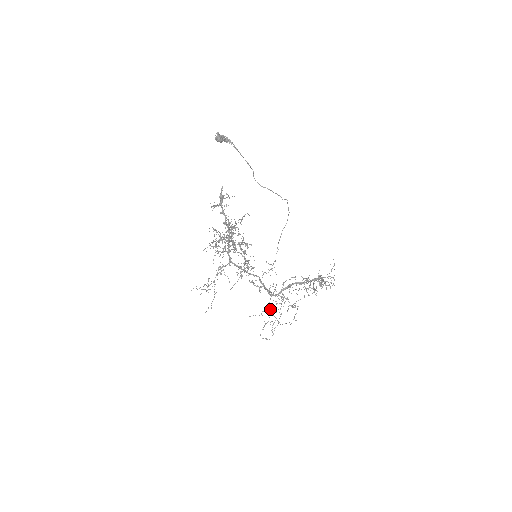
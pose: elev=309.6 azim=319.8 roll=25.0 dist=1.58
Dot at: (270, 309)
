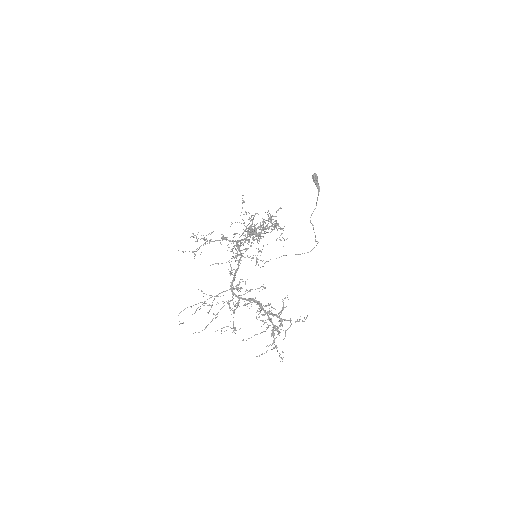
Dot at: (217, 295)
